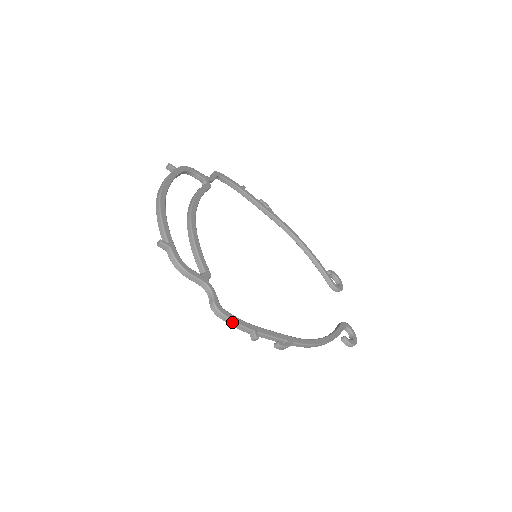
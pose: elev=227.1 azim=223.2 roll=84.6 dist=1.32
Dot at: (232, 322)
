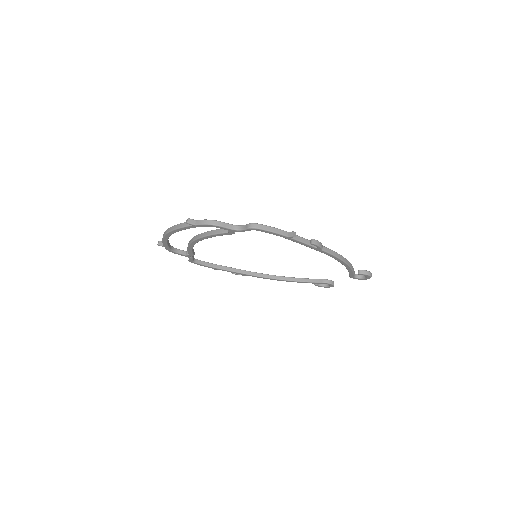
Dot at: (270, 228)
